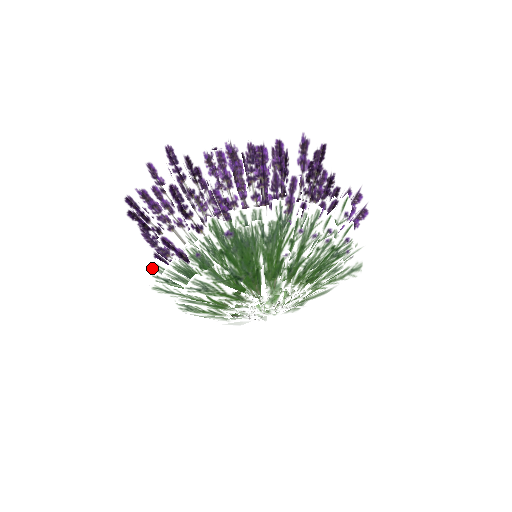
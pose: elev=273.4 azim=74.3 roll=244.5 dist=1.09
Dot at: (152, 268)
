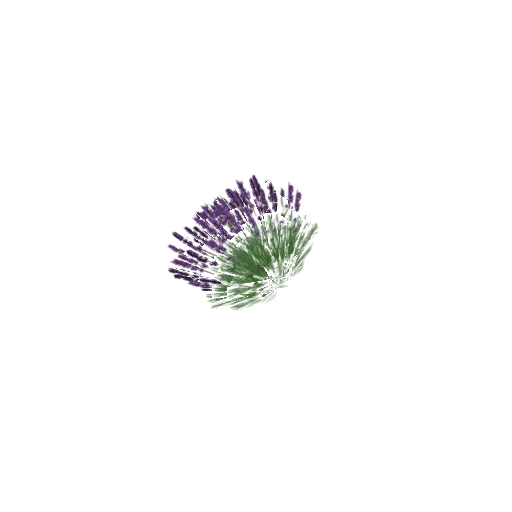
Dot at: occluded
